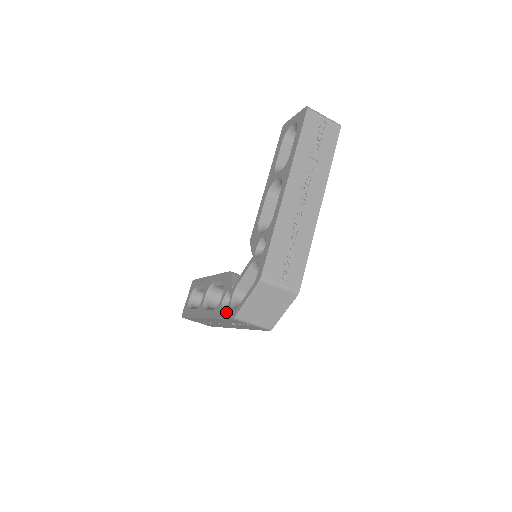
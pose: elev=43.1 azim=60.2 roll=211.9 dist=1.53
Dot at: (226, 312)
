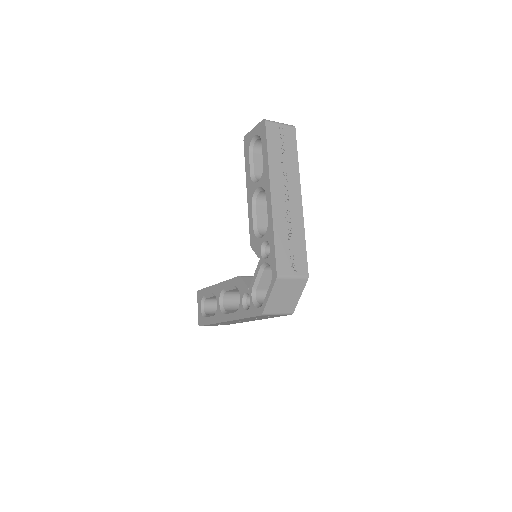
Dot at: (251, 311)
